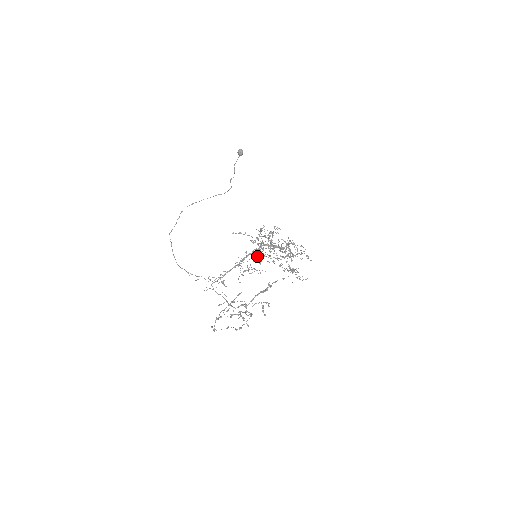
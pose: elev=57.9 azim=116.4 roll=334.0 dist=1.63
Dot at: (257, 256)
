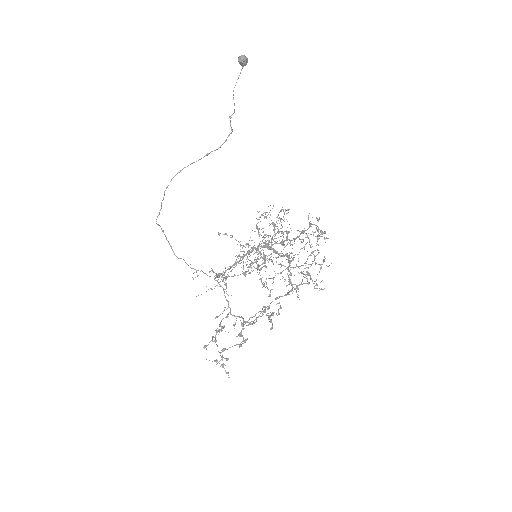
Dot at: occluded
